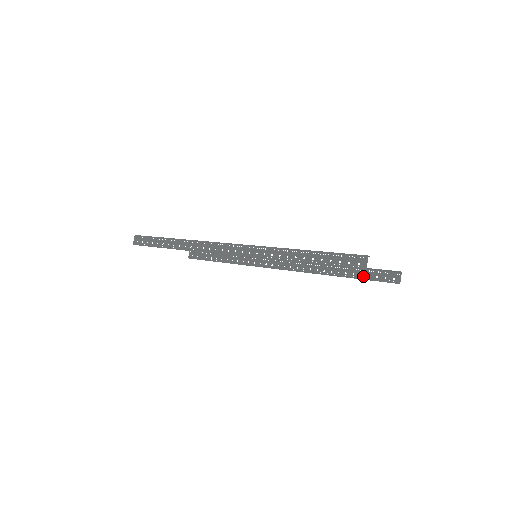
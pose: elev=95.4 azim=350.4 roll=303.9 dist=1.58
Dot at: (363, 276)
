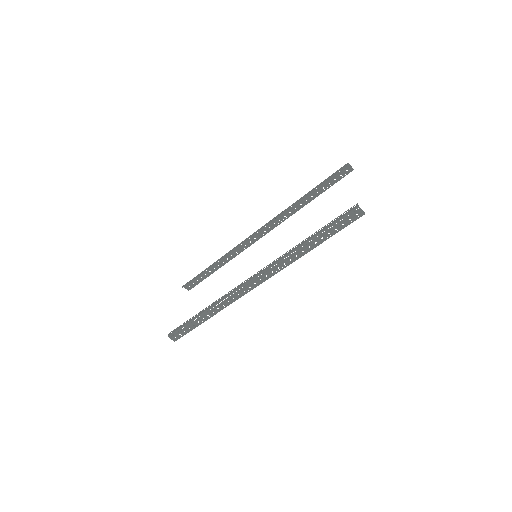
Dot at: (325, 188)
